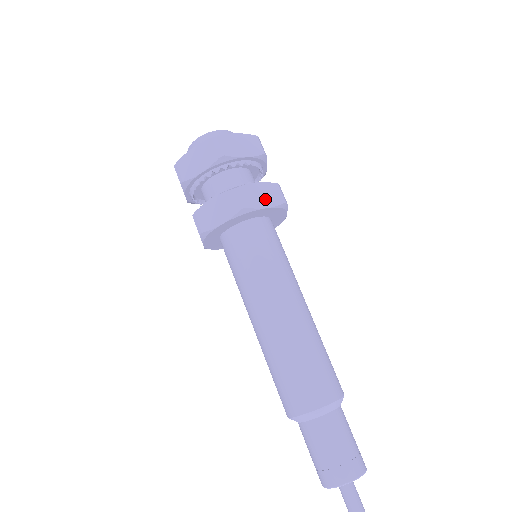
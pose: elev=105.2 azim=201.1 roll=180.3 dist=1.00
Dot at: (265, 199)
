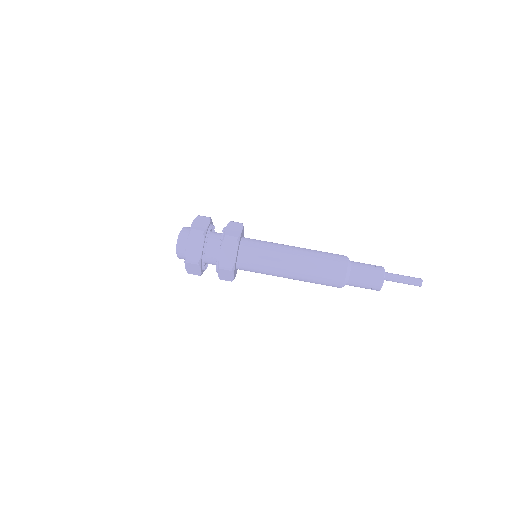
Dot at: (231, 253)
